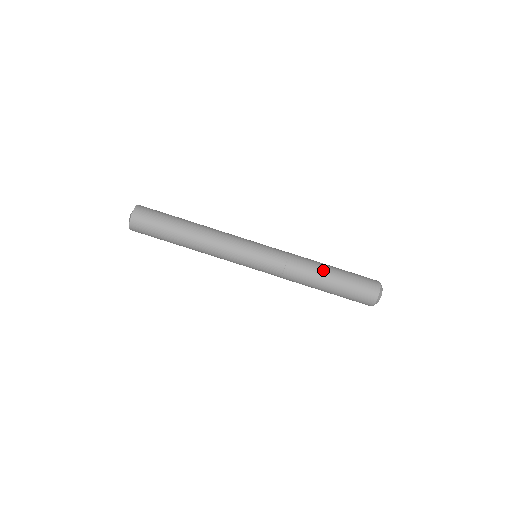
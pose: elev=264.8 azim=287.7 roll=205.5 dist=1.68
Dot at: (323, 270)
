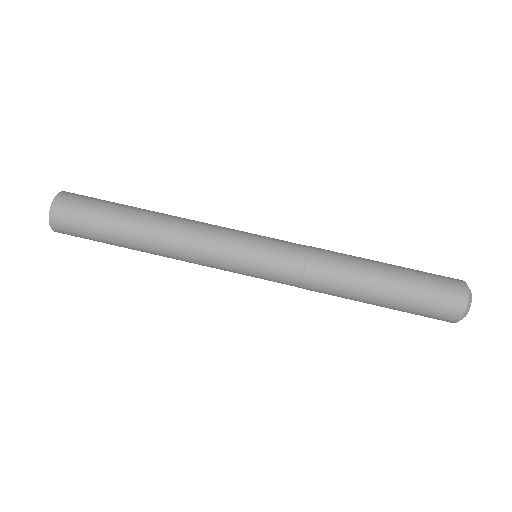
Dot at: (365, 284)
